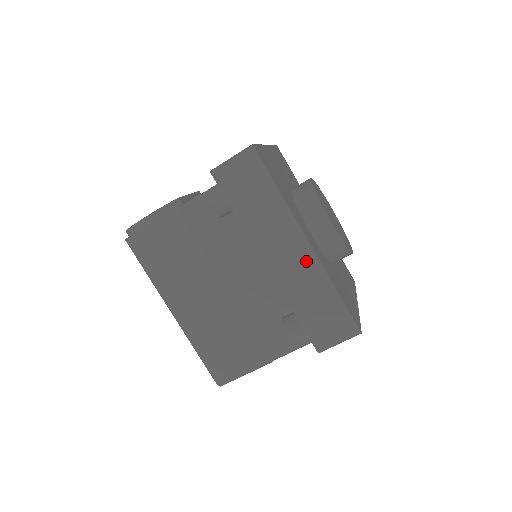
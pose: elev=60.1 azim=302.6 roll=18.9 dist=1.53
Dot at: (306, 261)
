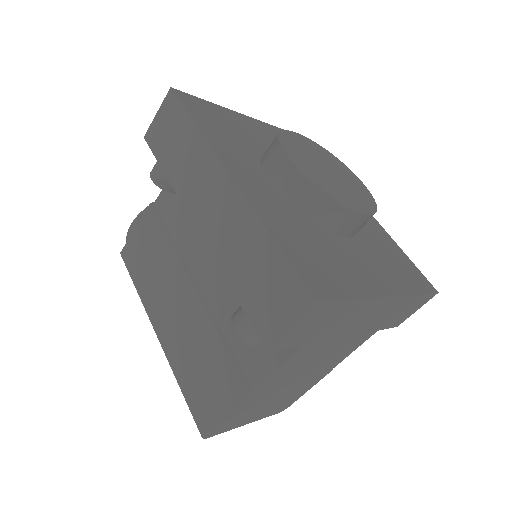
Dot at: (233, 205)
